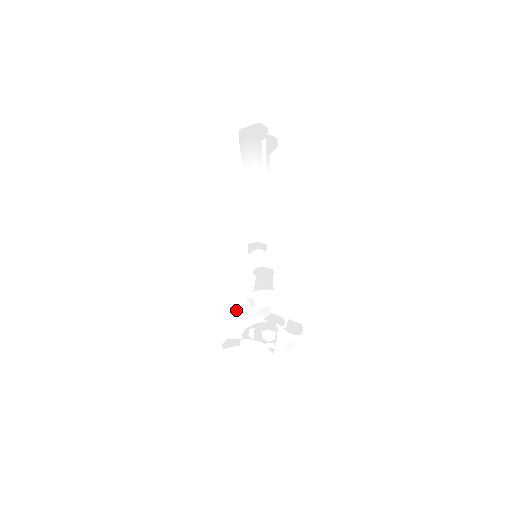
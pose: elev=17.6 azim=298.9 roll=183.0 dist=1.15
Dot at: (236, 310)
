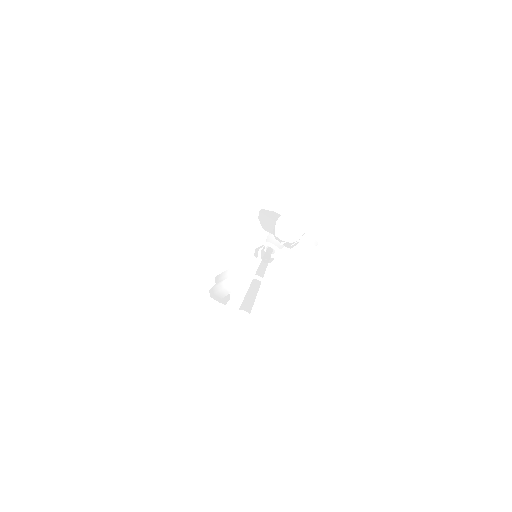
Dot at: occluded
